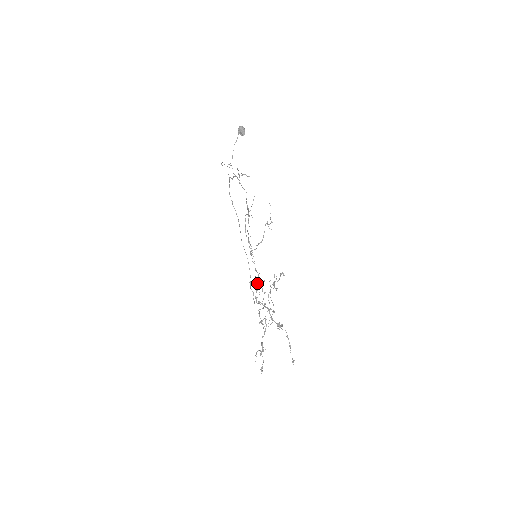
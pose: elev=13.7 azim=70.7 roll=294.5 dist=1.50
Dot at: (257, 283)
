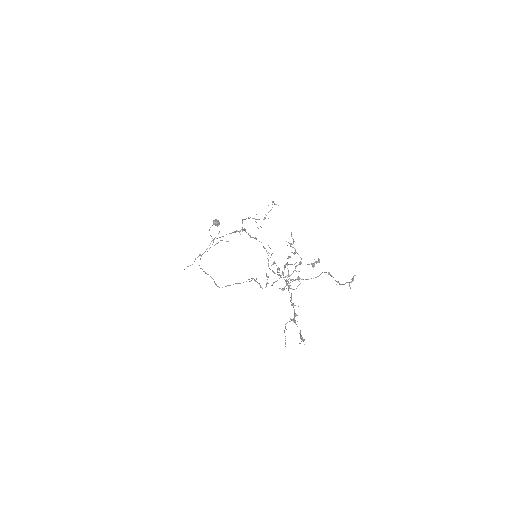
Dot at: occluded
